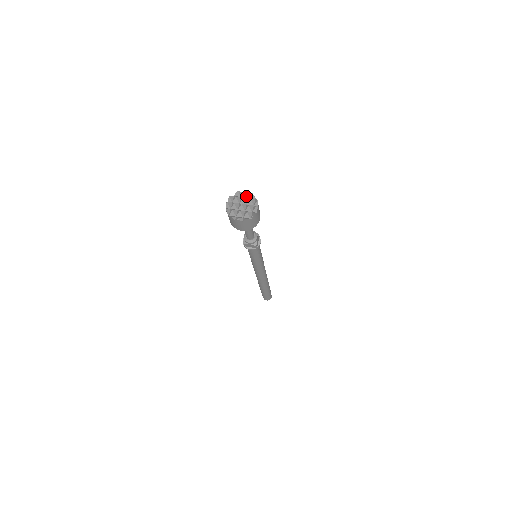
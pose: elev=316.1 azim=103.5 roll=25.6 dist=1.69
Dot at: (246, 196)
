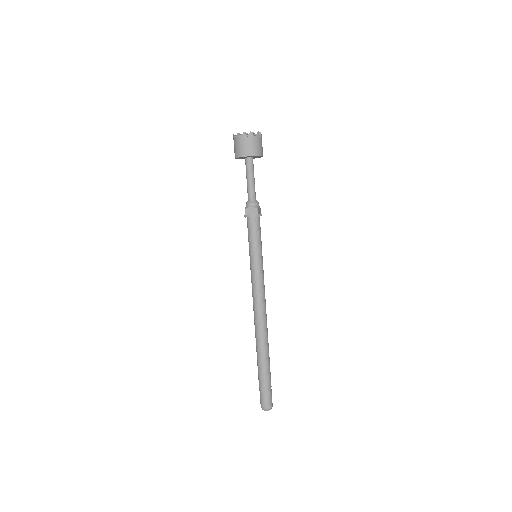
Dot at: occluded
